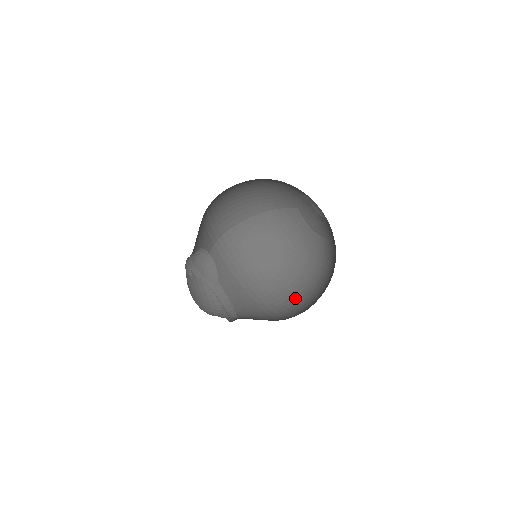
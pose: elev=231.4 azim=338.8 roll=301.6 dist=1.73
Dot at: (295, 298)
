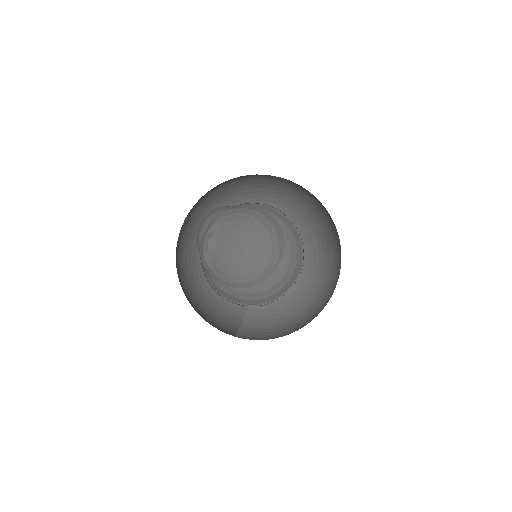
Dot at: (338, 272)
